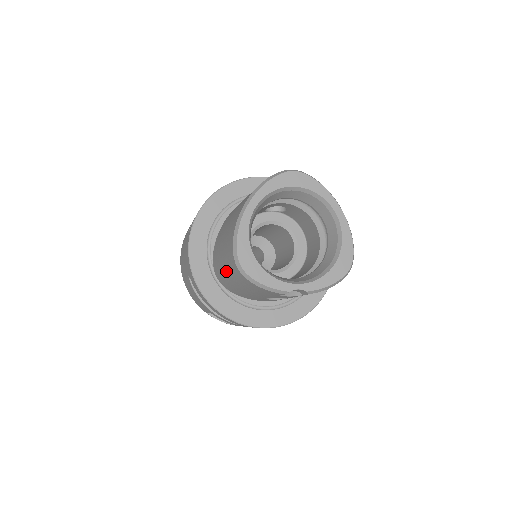
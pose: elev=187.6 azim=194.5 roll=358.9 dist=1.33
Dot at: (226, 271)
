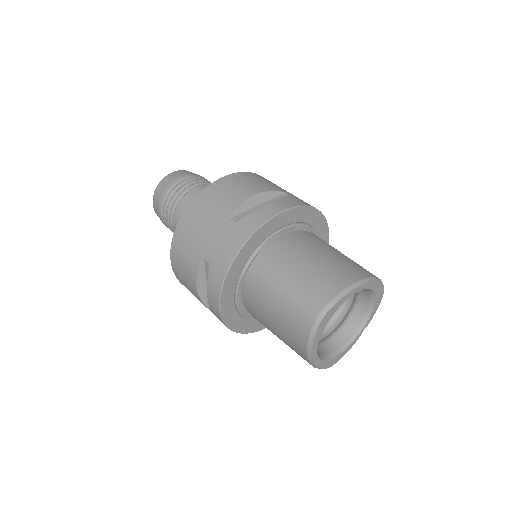
Dot at: occluded
